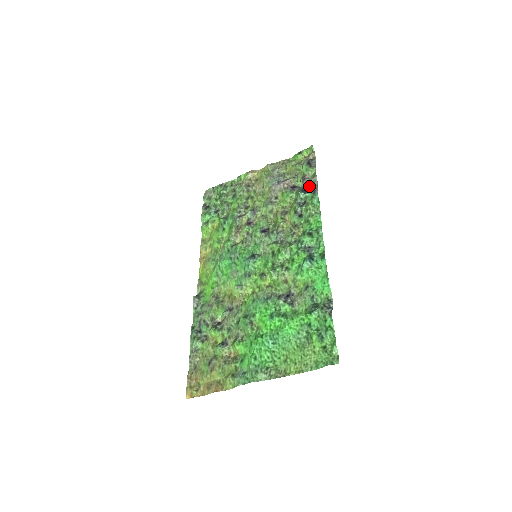
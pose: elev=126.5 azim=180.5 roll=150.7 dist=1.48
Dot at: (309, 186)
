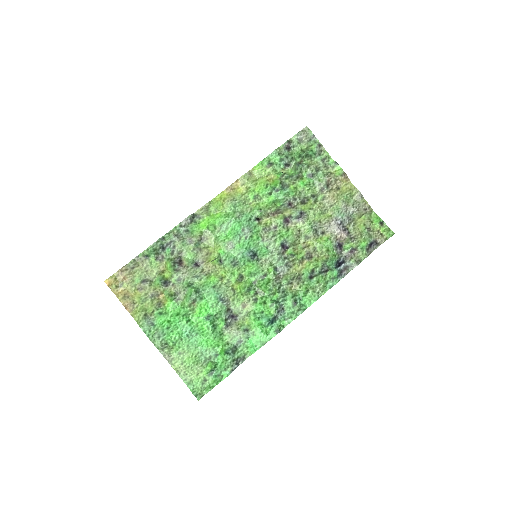
Dot at: (345, 263)
